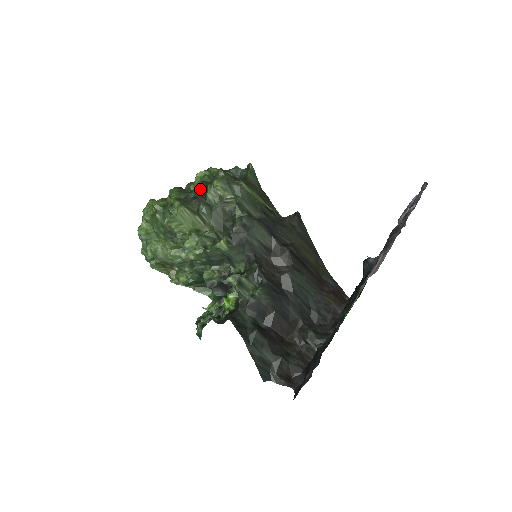
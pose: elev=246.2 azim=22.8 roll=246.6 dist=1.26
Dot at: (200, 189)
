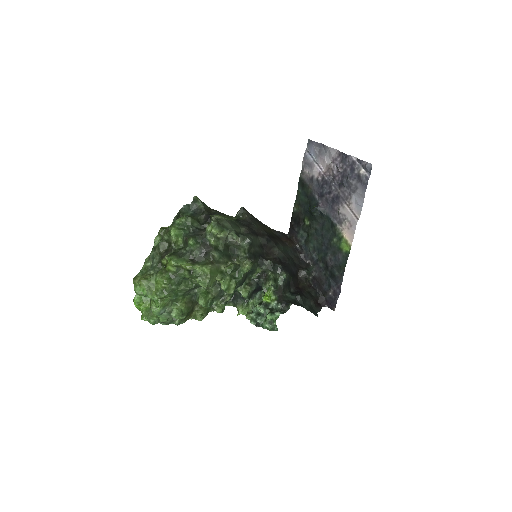
Dot at: (200, 244)
